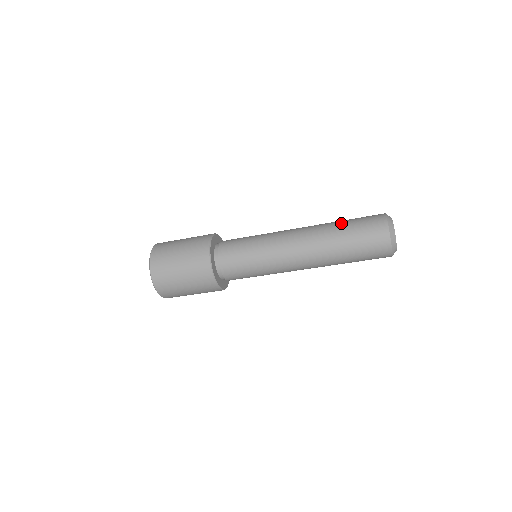
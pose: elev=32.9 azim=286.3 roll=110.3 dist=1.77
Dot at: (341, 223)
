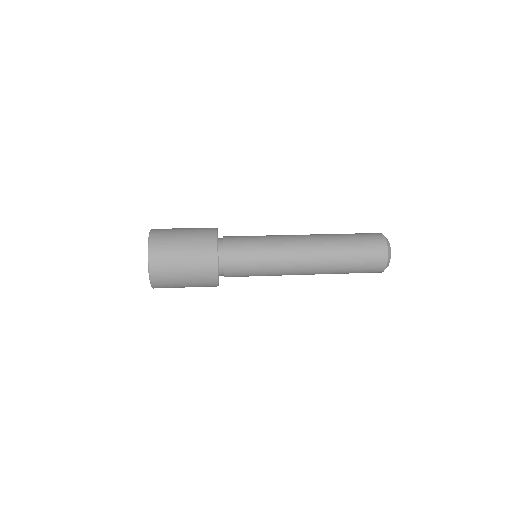
Dot at: (346, 243)
